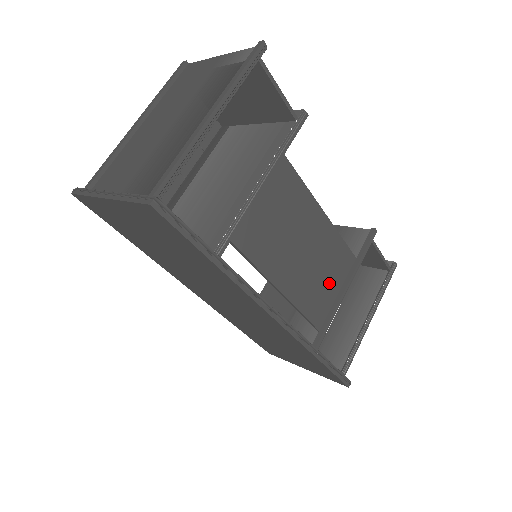
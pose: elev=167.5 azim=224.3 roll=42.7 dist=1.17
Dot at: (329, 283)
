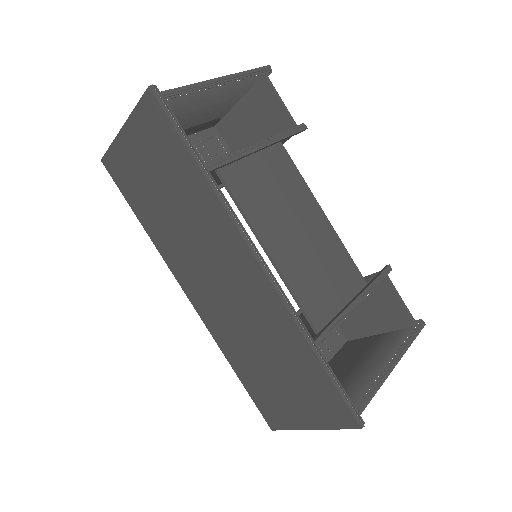
Dot at: (332, 288)
